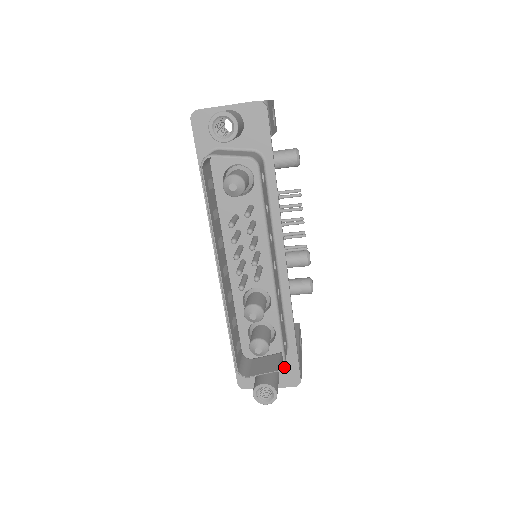
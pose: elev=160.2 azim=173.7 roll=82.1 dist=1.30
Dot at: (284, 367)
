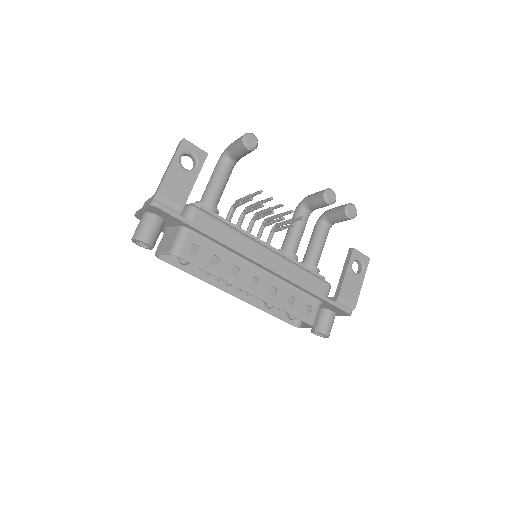
Dot at: (331, 308)
